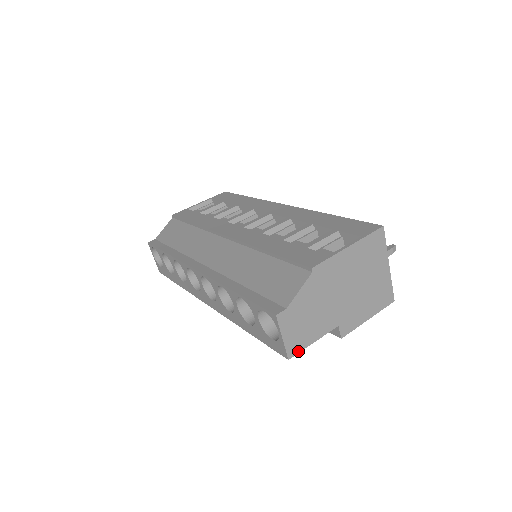
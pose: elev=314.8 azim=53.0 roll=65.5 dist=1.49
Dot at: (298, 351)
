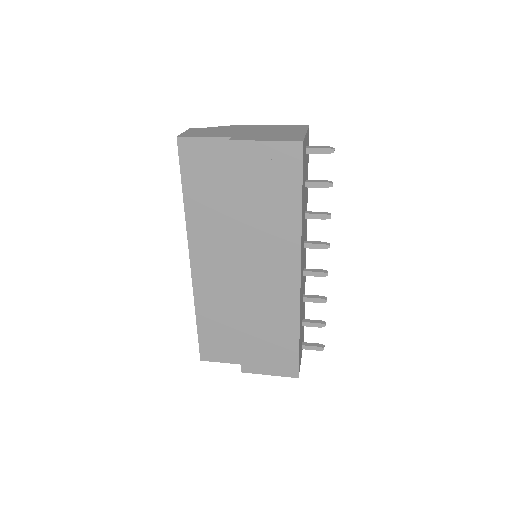
Dot at: (188, 137)
